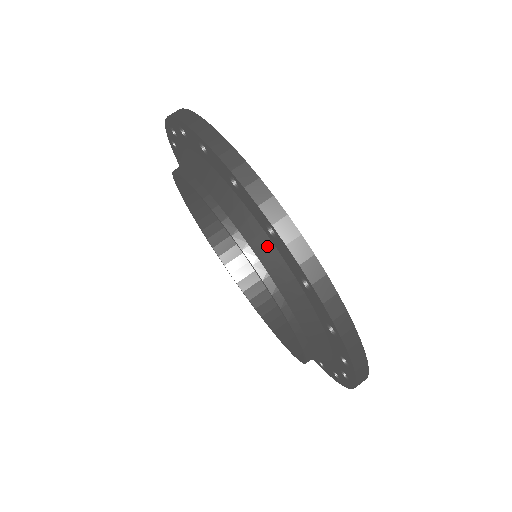
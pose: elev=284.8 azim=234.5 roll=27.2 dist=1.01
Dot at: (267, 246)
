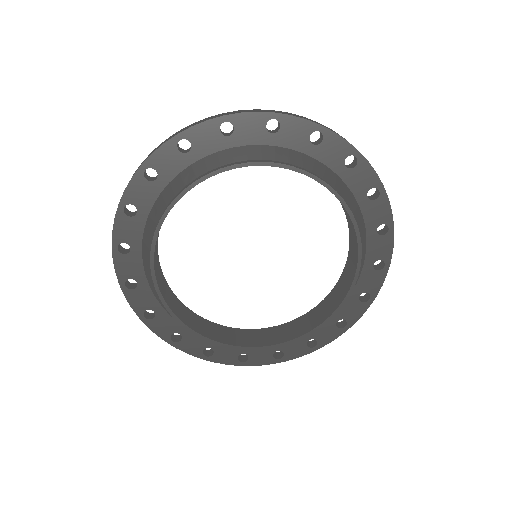
Dot at: (312, 162)
